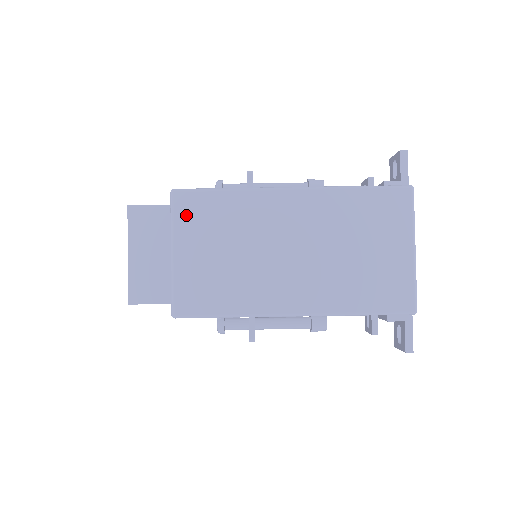
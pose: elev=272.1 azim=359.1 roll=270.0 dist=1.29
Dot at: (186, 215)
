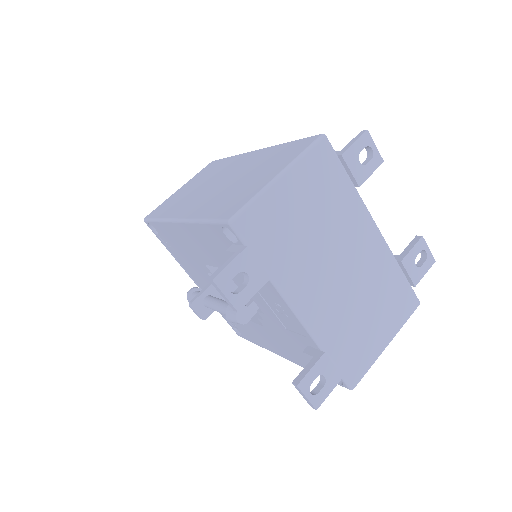
Dot at: (203, 171)
